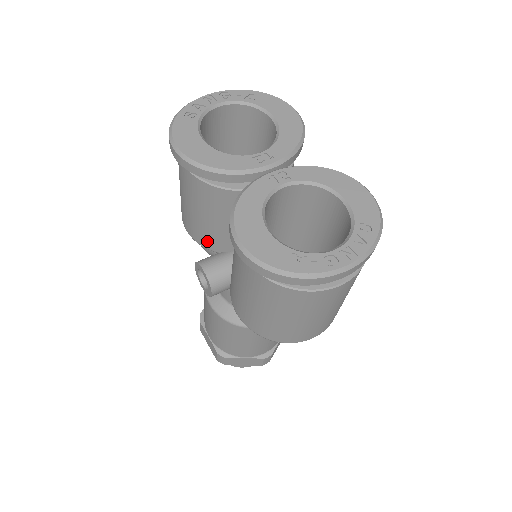
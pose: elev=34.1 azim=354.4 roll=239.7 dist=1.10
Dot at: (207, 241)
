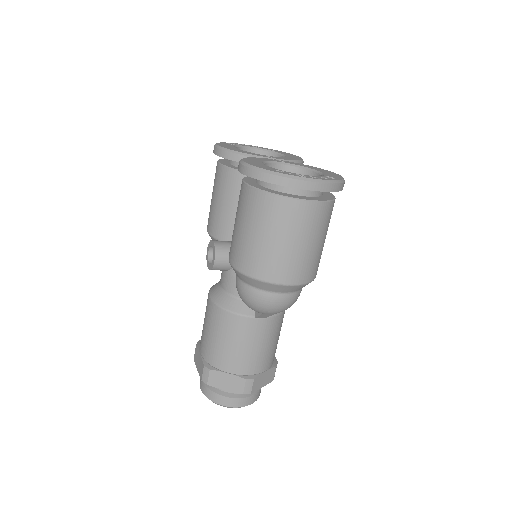
Dot at: (221, 231)
